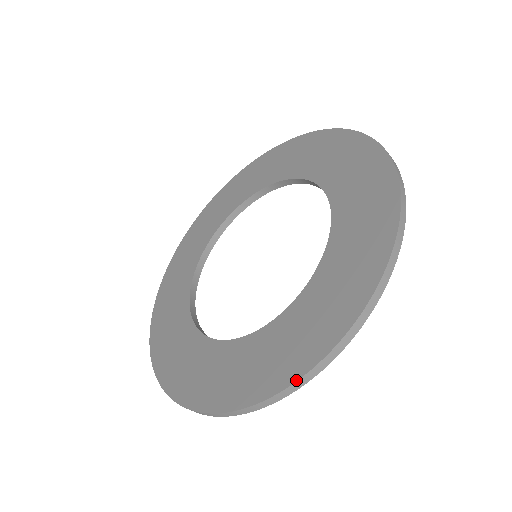
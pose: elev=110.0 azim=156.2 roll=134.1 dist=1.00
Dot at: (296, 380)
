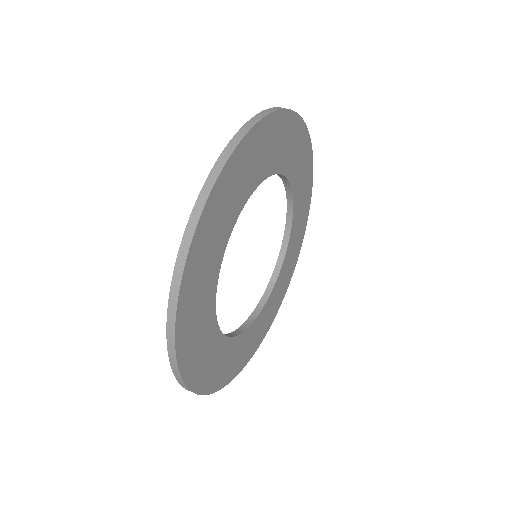
Dot at: (170, 290)
